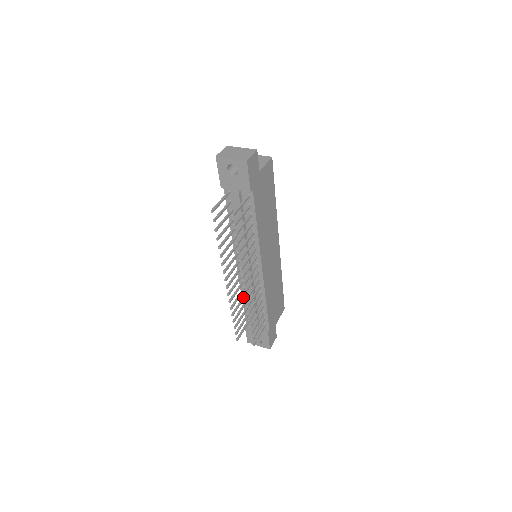
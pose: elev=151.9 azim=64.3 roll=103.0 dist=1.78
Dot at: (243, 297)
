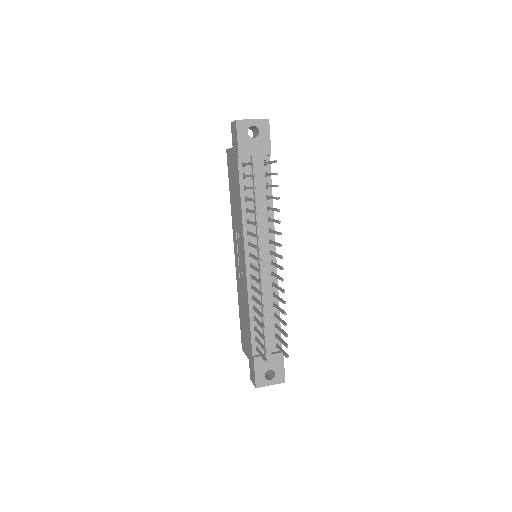
Dot at: (255, 308)
